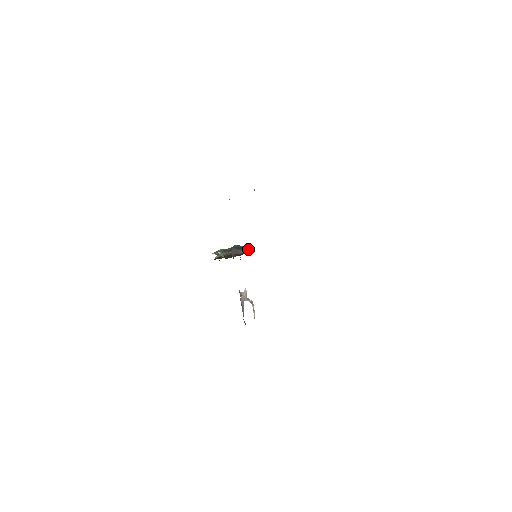
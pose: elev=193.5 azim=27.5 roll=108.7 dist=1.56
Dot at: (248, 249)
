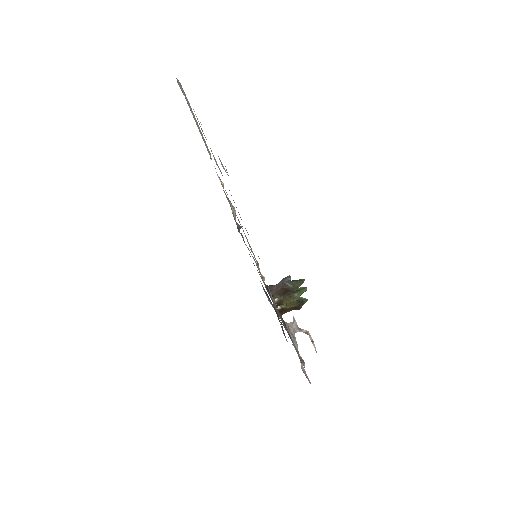
Dot at: (303, 281)
